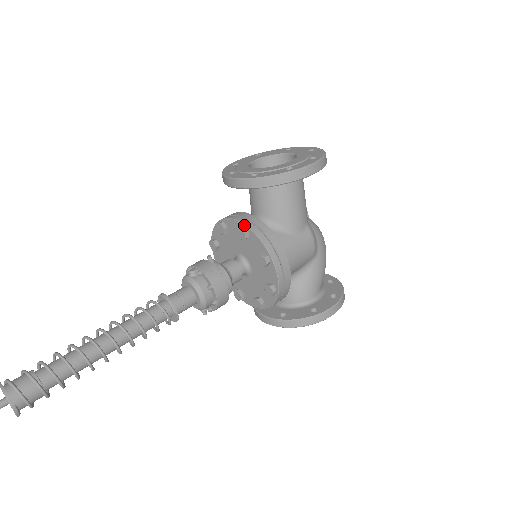
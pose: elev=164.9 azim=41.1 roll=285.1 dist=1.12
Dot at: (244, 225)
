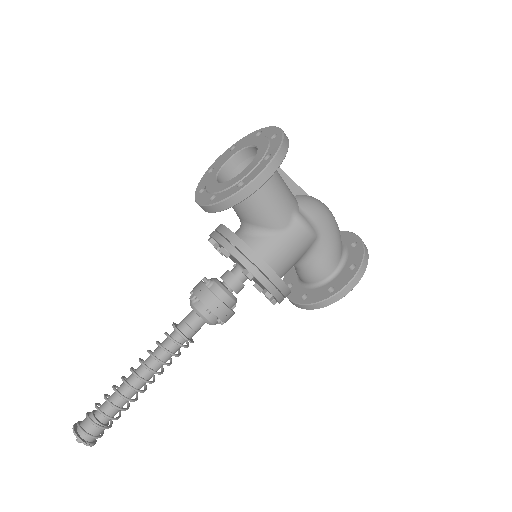
Dot at: (222, 246)
